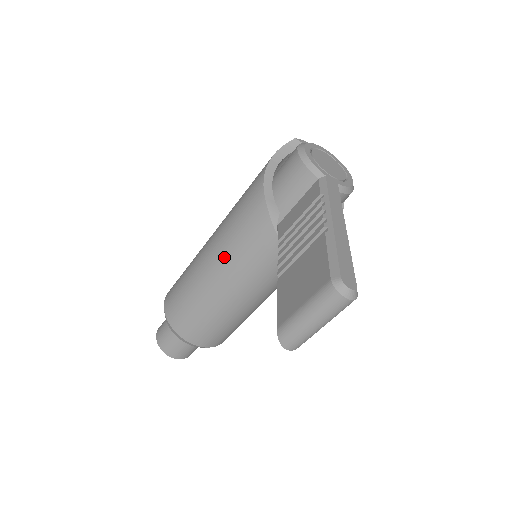
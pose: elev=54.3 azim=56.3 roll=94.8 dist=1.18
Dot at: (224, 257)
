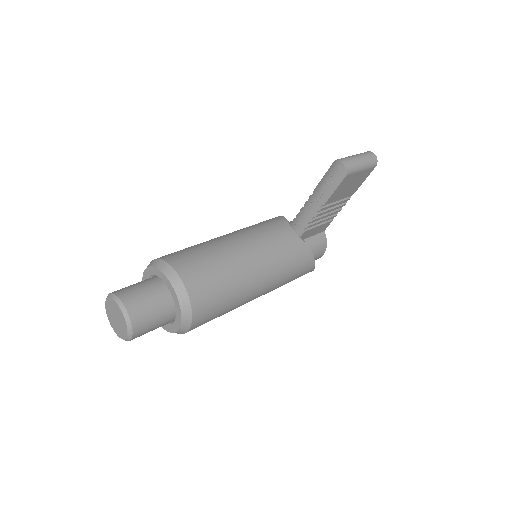
Dot at: (243, 230)
